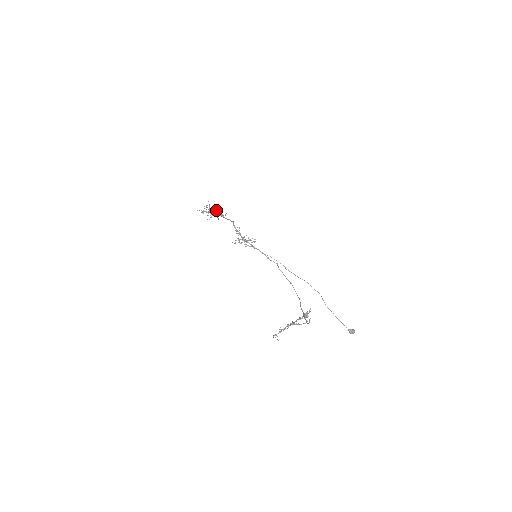
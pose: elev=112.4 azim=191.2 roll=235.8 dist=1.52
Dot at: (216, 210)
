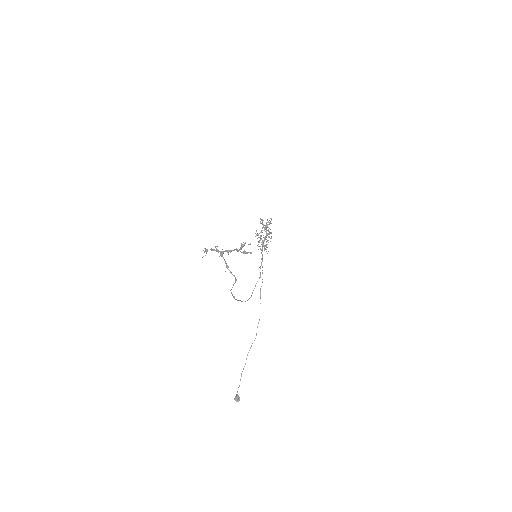
Dot at: occluded
